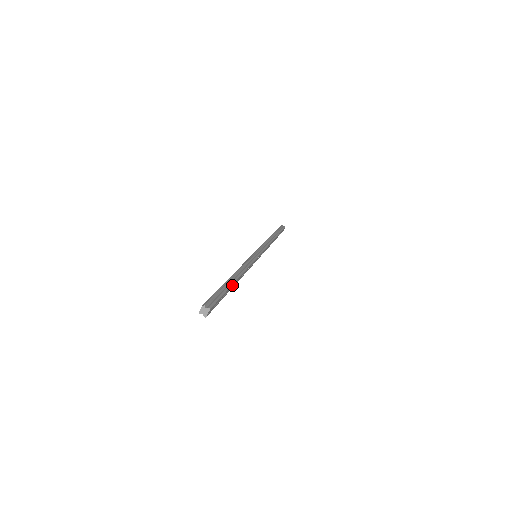
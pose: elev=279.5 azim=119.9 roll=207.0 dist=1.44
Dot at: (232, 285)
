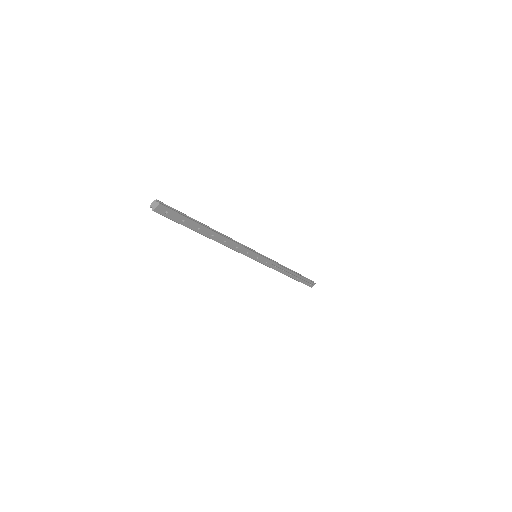
Dot at: (203, 227)
